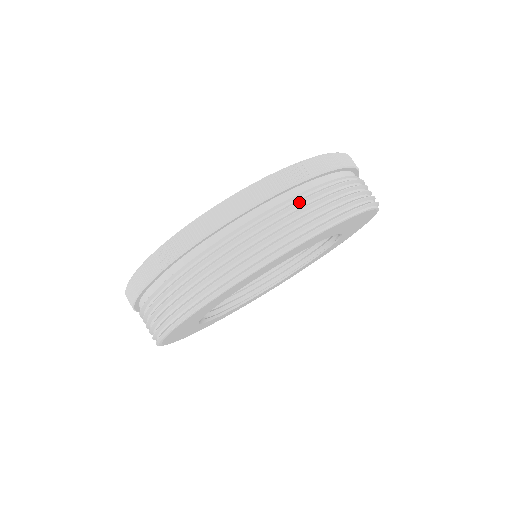
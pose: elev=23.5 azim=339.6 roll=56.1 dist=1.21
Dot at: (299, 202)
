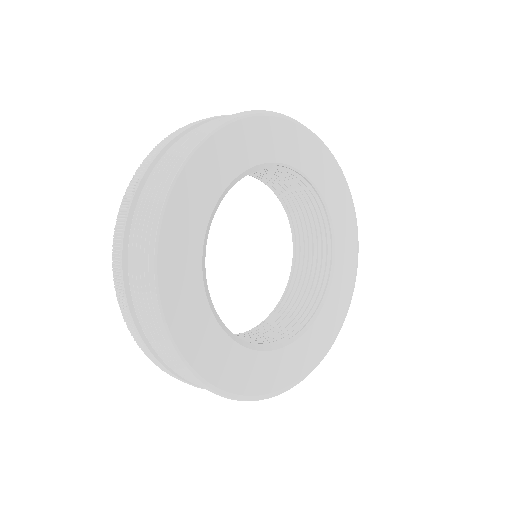
Dot at: (182, 139)
